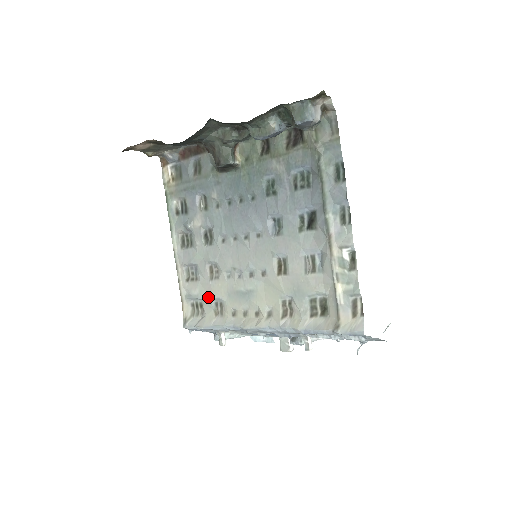
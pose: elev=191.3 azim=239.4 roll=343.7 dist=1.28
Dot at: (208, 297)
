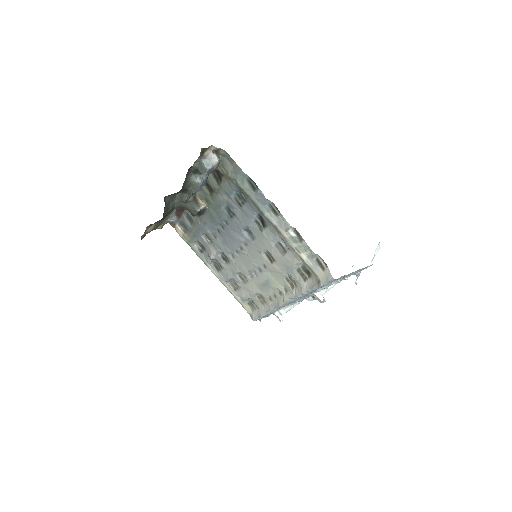
Dot at: (251, 295)
